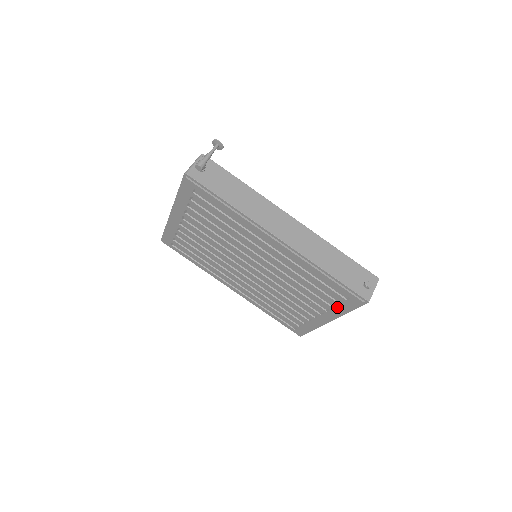
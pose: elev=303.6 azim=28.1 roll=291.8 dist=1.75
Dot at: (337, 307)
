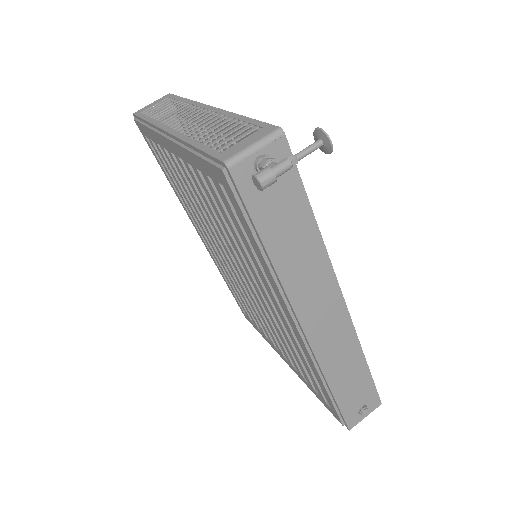
Dot at: (309, 384)
